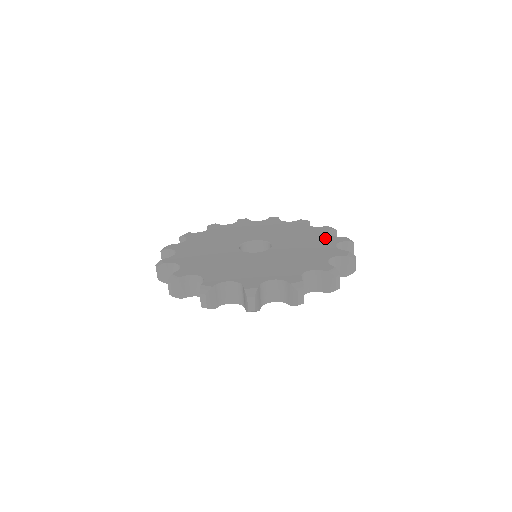
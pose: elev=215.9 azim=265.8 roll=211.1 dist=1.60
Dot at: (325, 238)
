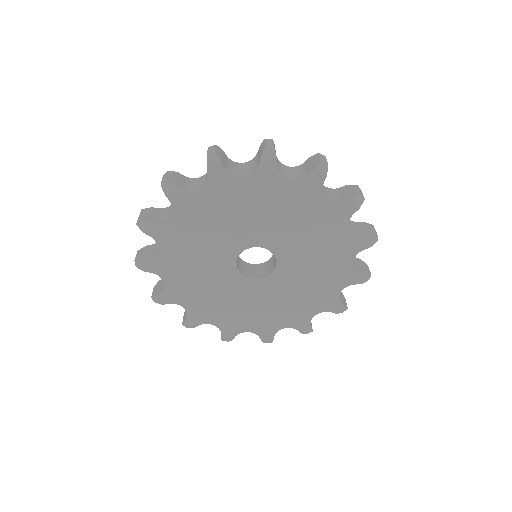
Dot at: occluded
